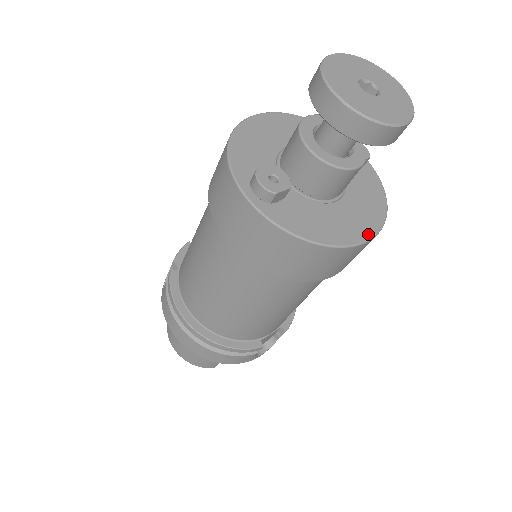
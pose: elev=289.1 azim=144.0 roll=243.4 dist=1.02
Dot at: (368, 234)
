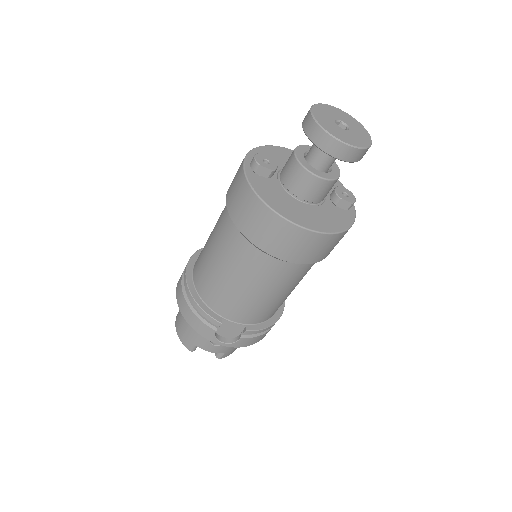
Dot at: (307, 226)
